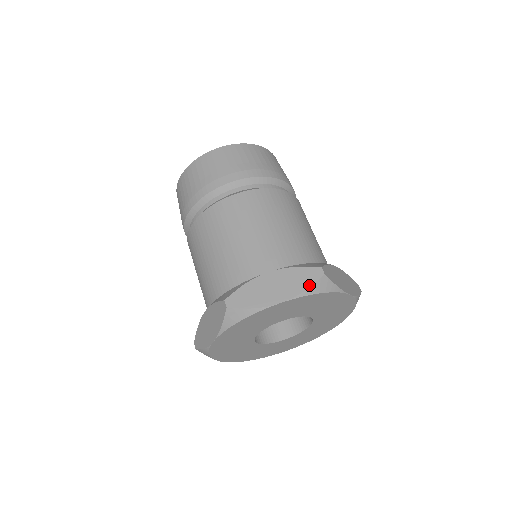
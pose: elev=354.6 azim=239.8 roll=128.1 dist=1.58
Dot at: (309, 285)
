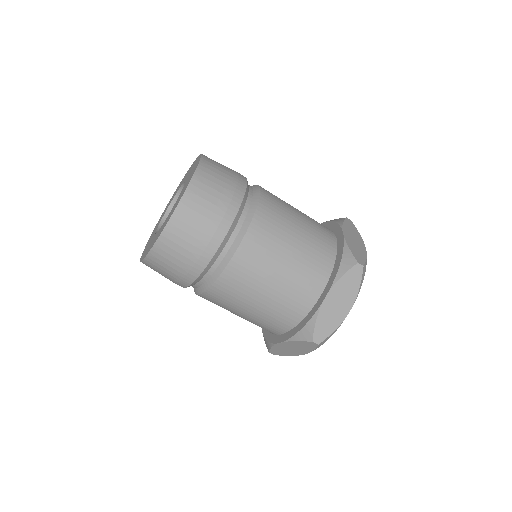
Dot at: (359, 283)
